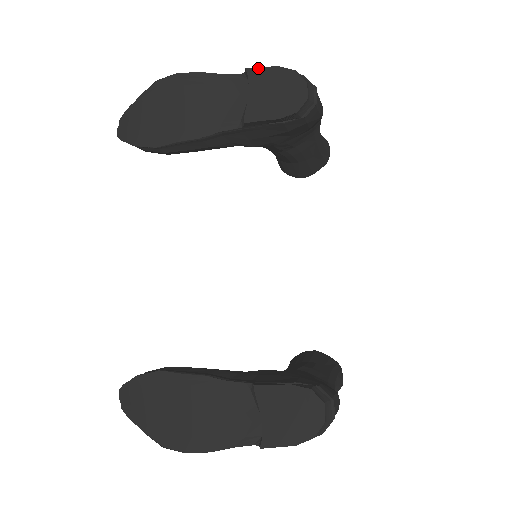
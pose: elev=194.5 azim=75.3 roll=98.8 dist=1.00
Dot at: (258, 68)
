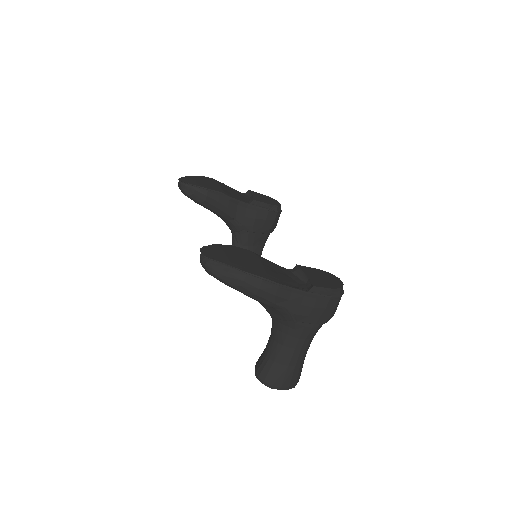
Dot at: (254, 192)
